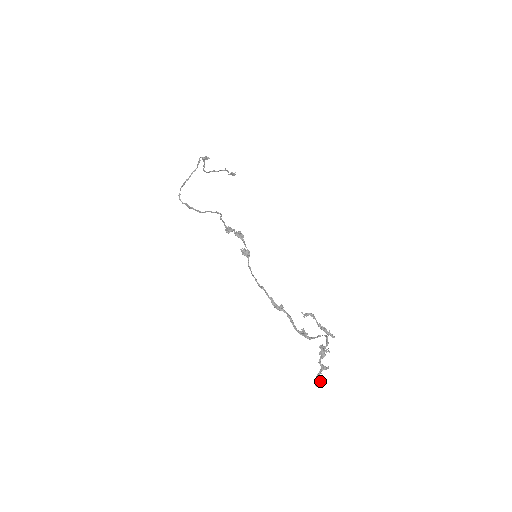
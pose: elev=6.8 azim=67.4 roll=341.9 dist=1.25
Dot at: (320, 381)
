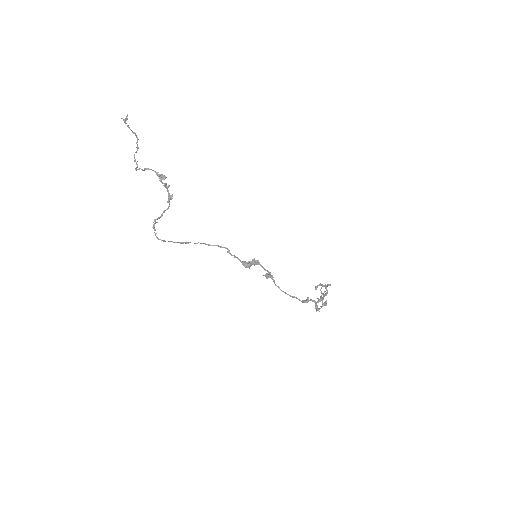
Dot at: occluded
